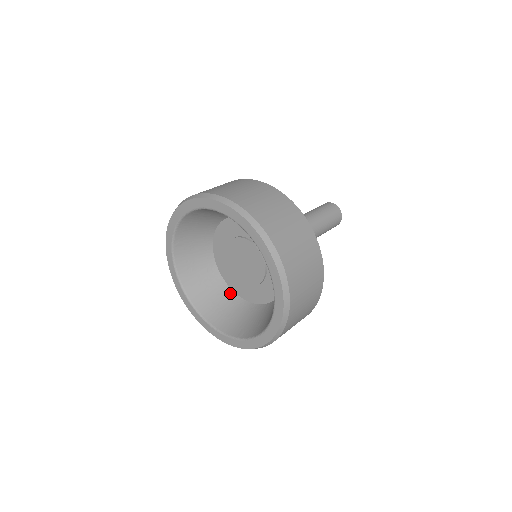
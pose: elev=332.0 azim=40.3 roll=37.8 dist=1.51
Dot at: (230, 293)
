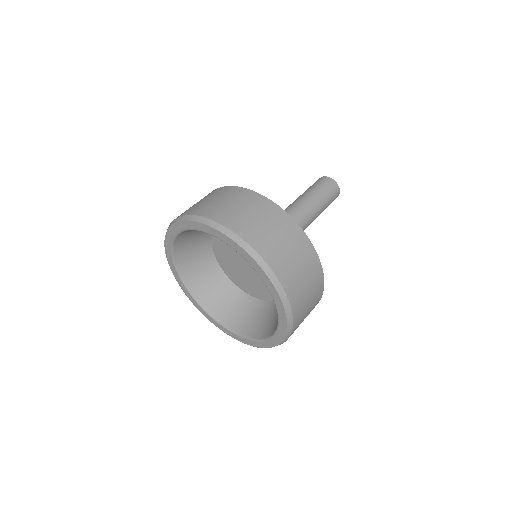
Dot at: (243, 295)
